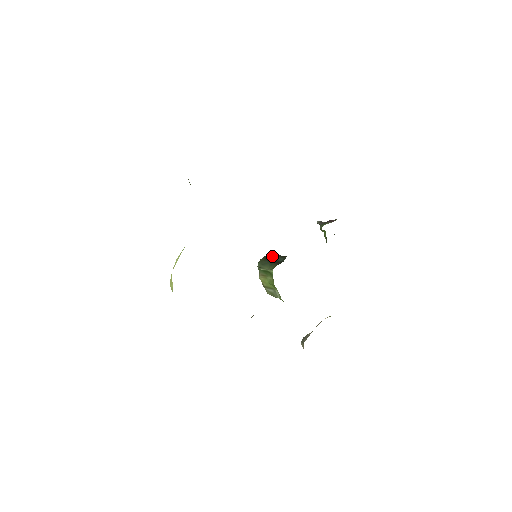
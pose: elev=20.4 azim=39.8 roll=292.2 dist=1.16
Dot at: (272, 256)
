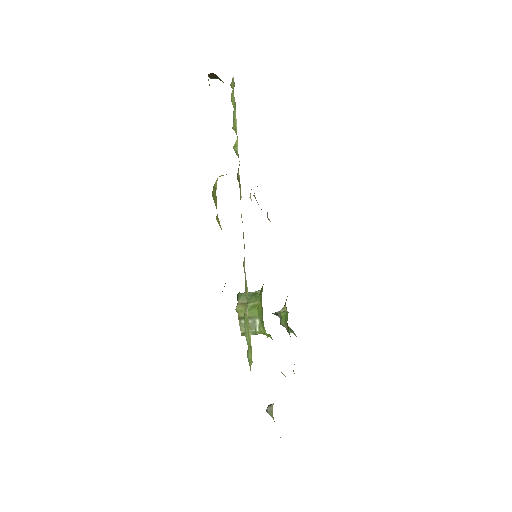
Dot at: occluded
